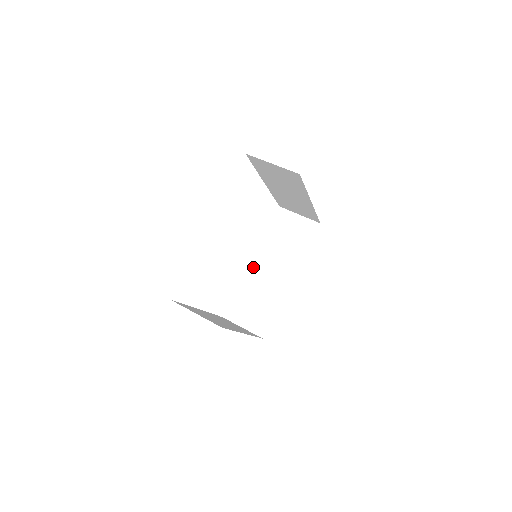
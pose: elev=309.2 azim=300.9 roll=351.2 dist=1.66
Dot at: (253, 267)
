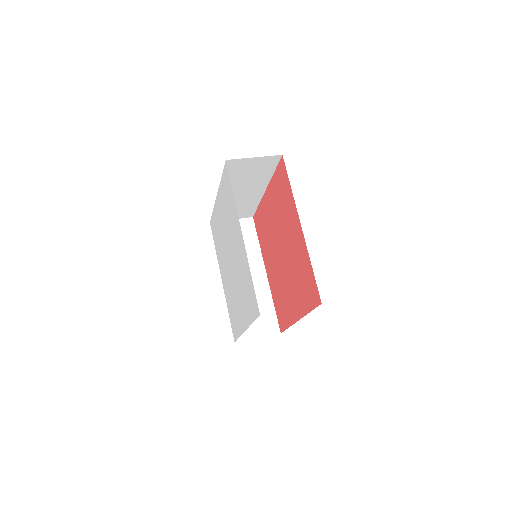
Dot at: occluded
